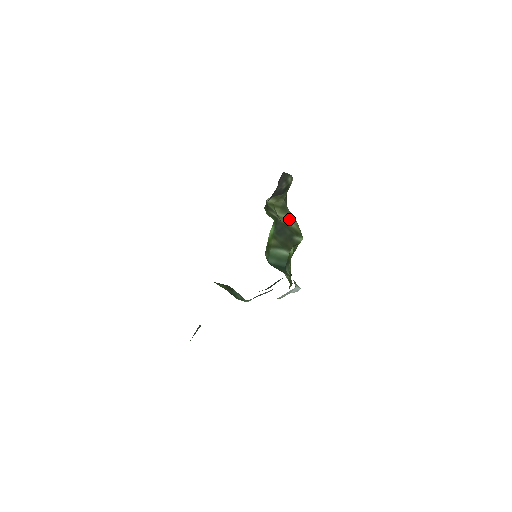
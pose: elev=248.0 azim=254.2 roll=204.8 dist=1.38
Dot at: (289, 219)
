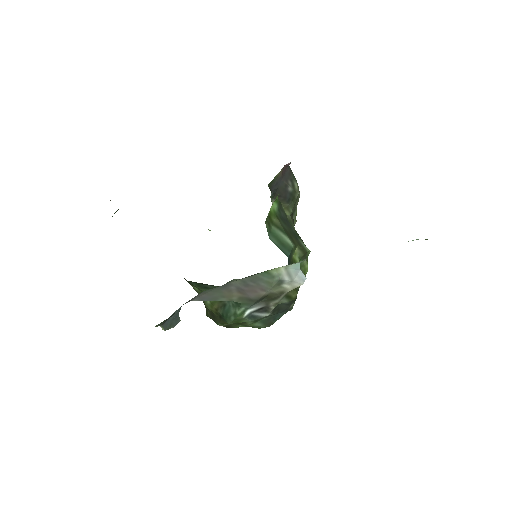
Dot at: occluded
